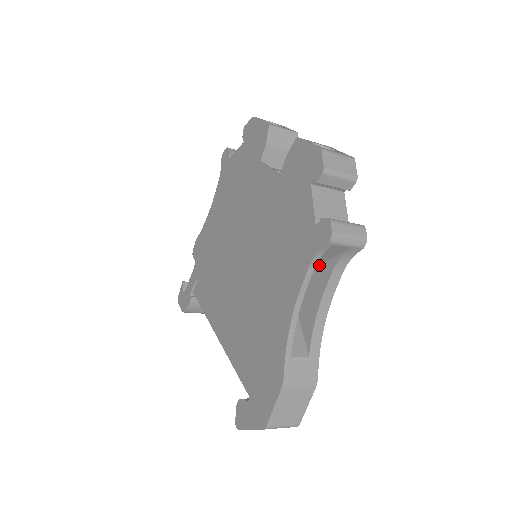
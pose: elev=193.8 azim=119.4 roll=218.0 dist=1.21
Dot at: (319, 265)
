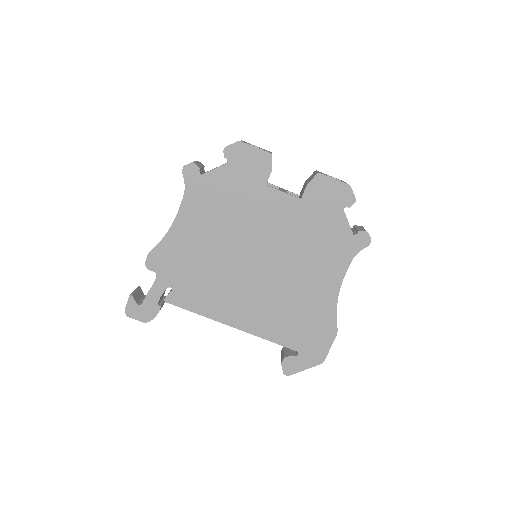
Dot at: occluded
